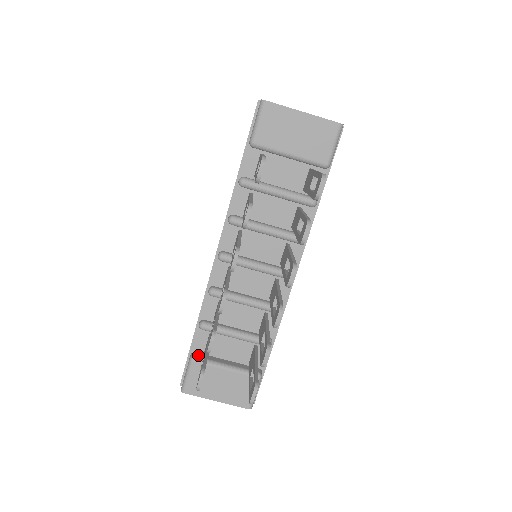
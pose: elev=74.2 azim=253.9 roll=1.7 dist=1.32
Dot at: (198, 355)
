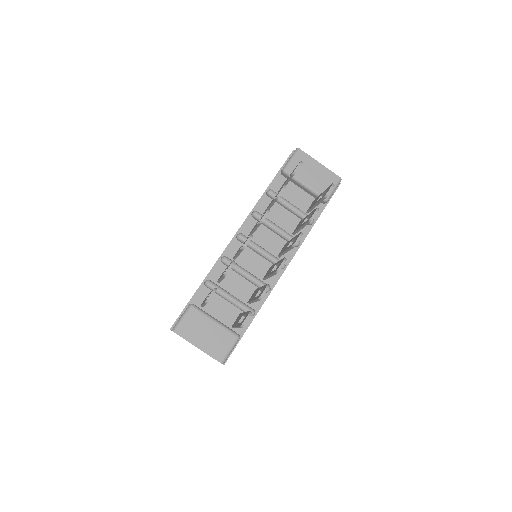
Dot at: (196, 305)
